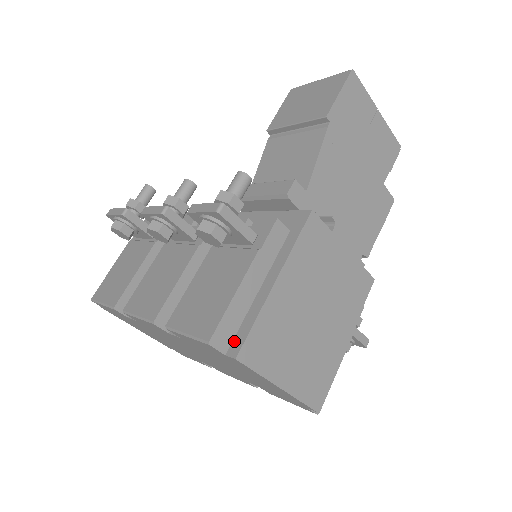
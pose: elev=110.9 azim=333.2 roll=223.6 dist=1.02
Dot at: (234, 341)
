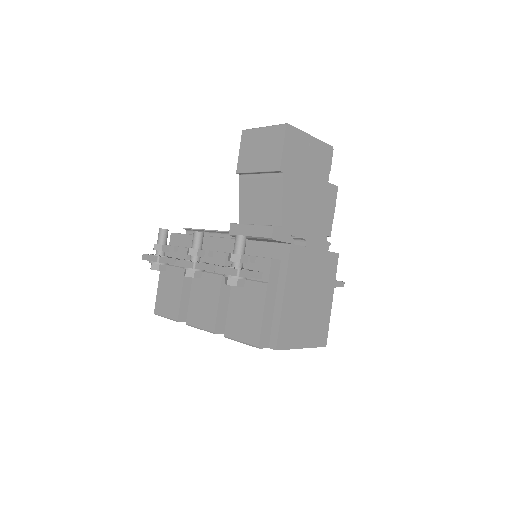
Dot at: (271, 339)
